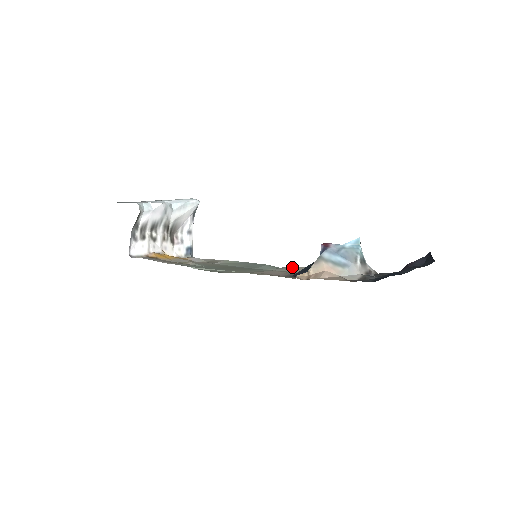
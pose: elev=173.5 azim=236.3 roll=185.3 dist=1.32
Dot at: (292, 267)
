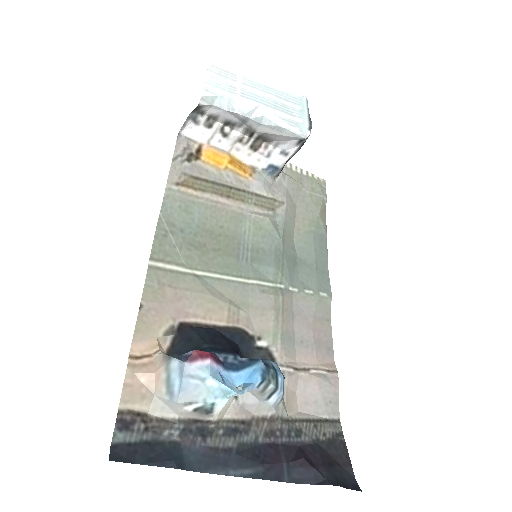
Dot at: (271, 303)
